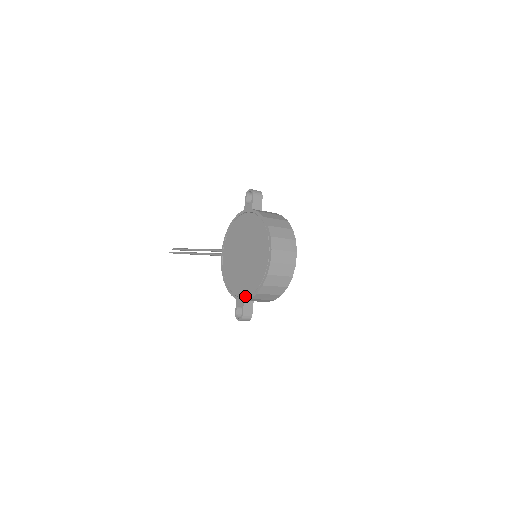
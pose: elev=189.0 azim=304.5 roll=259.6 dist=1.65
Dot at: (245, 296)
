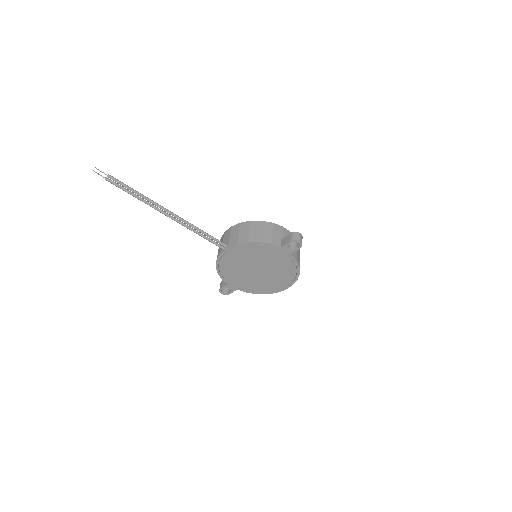
Dot at: (241, 289)
